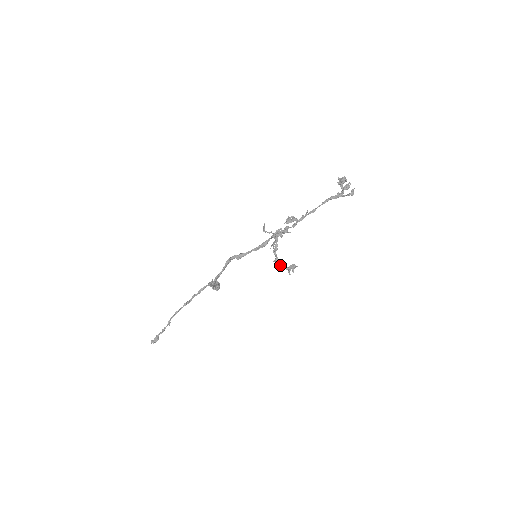
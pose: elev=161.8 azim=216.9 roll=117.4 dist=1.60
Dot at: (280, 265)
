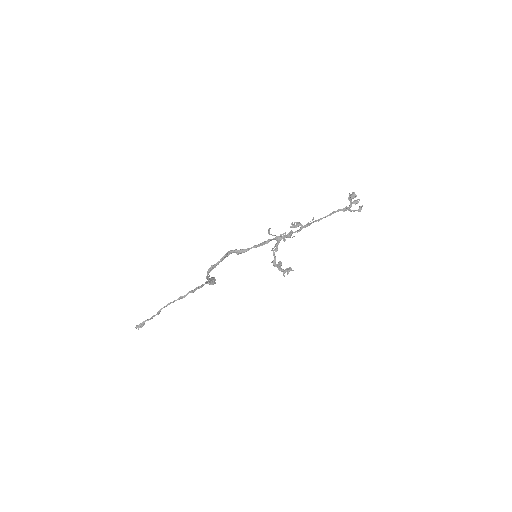
Dot at: (277, 266)
